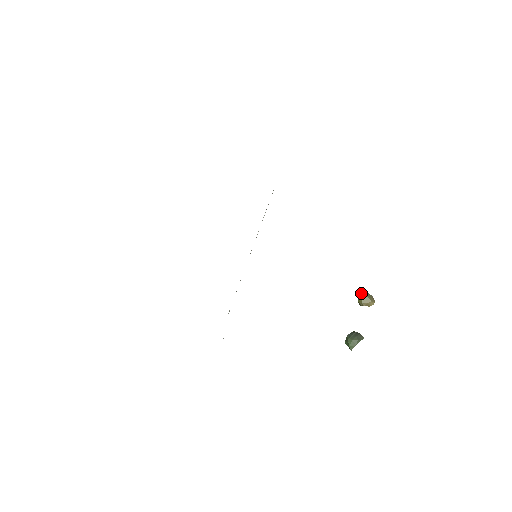
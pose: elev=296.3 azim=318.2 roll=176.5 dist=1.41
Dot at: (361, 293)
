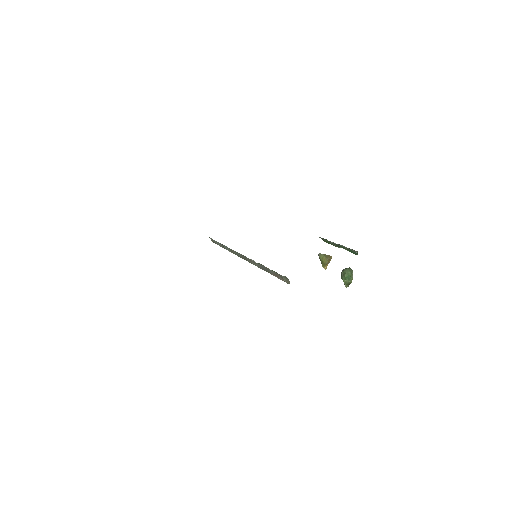
Dot at: (321, 255)
